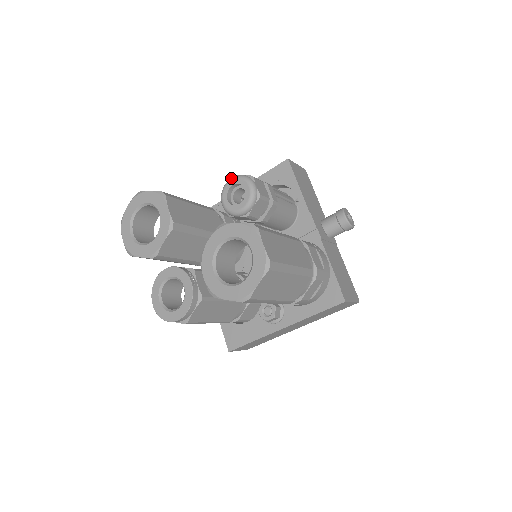
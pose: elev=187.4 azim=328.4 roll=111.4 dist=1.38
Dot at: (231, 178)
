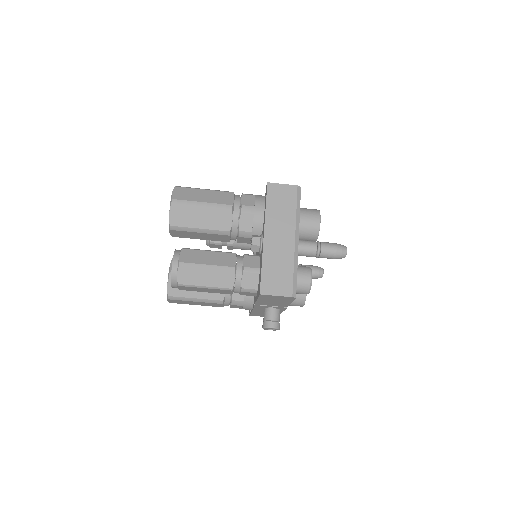
Dot at: occluded
